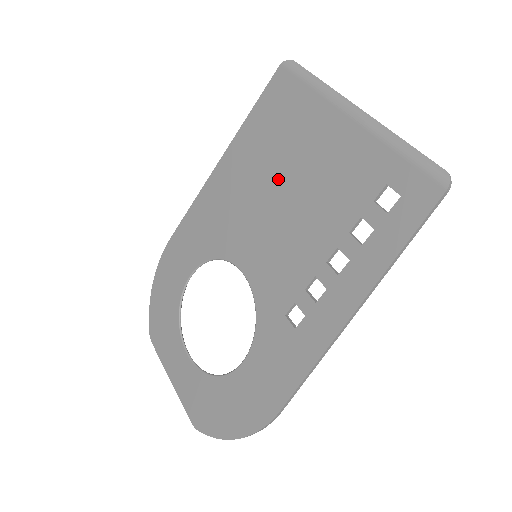
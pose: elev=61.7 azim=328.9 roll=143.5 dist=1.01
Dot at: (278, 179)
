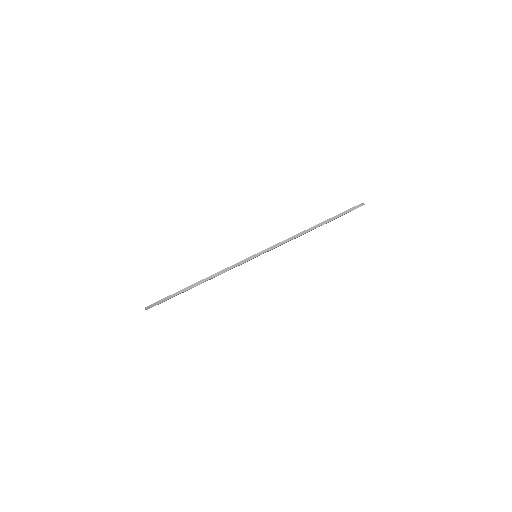
Dot at: occluded
